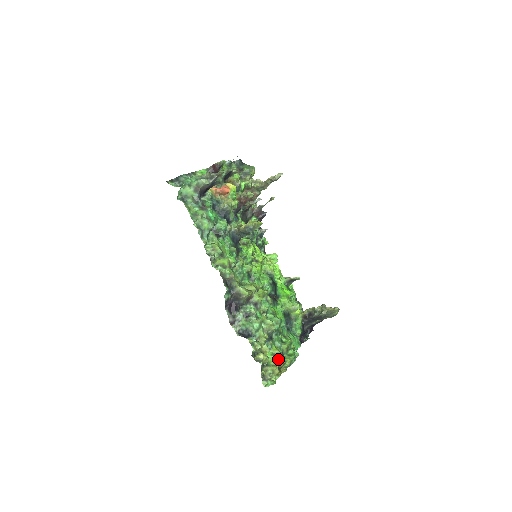
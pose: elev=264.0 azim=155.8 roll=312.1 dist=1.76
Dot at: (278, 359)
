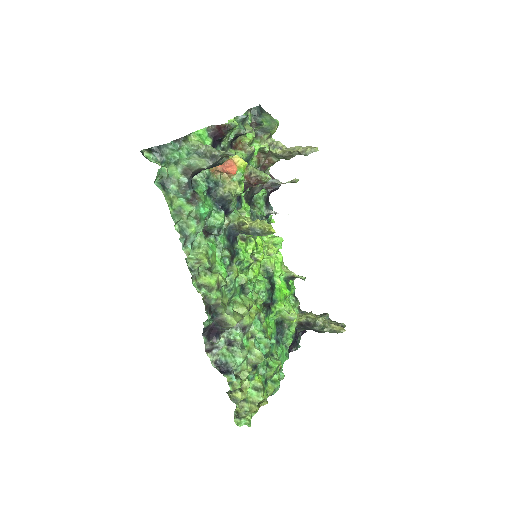
Dot at: (259, 396)
